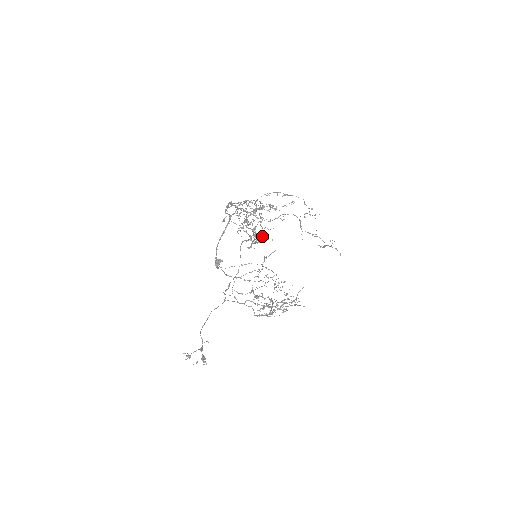
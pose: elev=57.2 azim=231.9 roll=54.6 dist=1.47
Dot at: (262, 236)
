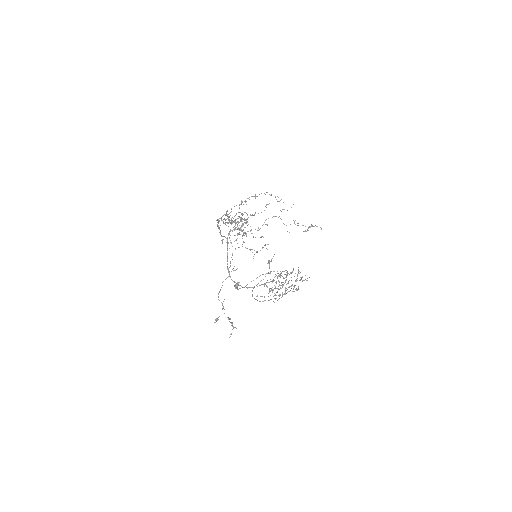
Dot at: (245, 227)
